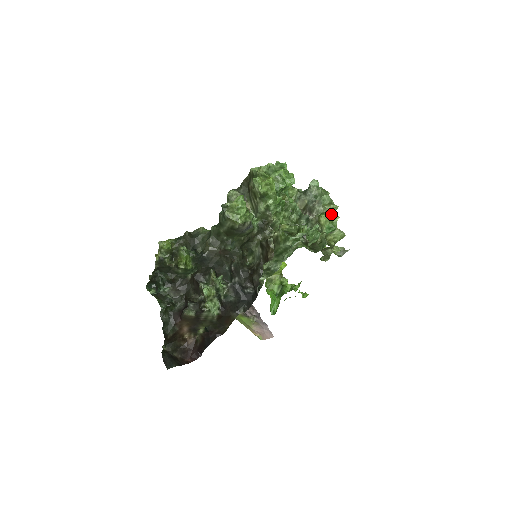
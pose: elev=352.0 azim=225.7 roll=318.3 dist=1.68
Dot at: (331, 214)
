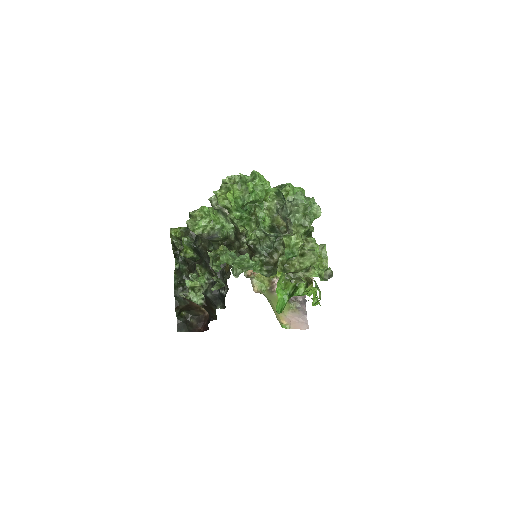
Dot at: (292, 239)
